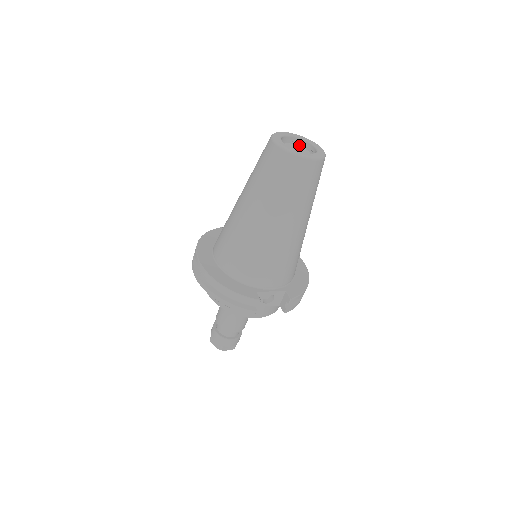
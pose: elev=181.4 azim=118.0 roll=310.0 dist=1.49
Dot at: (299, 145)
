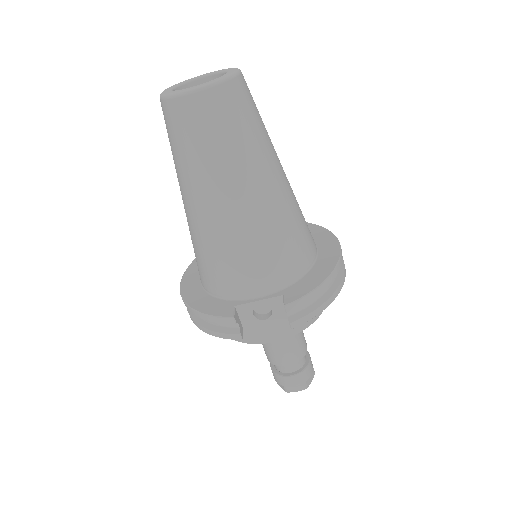
Dot at: occluded
